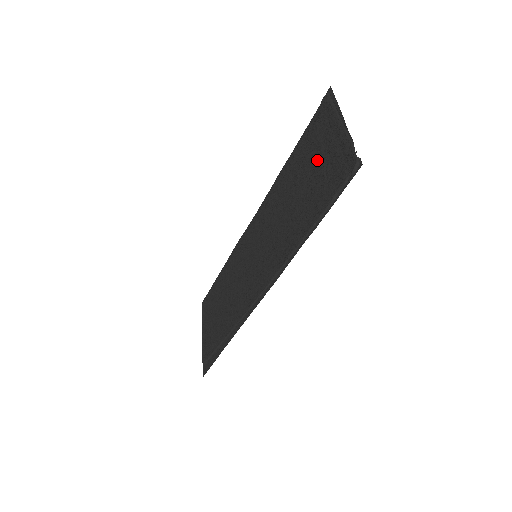
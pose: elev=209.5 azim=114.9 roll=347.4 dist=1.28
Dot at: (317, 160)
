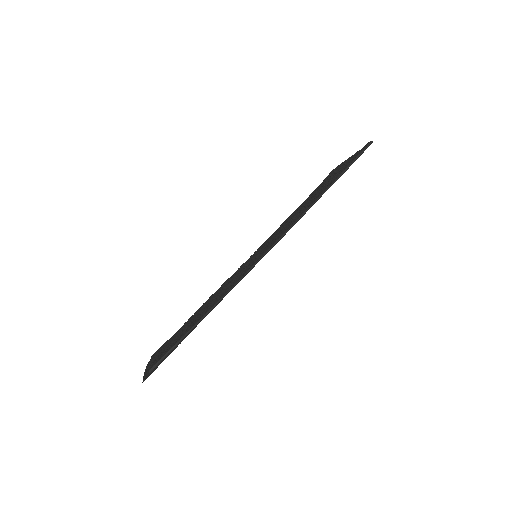
Dot at: (330, 178)
